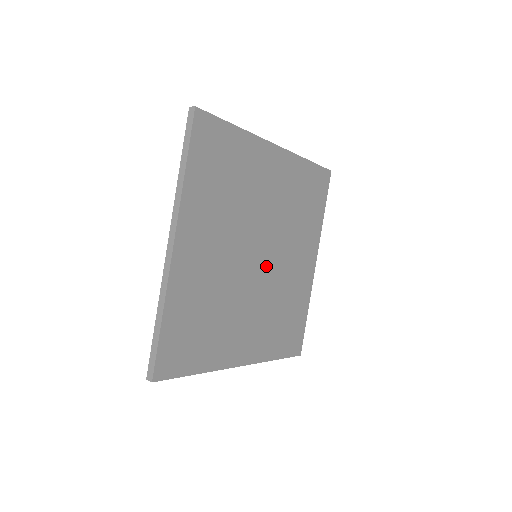
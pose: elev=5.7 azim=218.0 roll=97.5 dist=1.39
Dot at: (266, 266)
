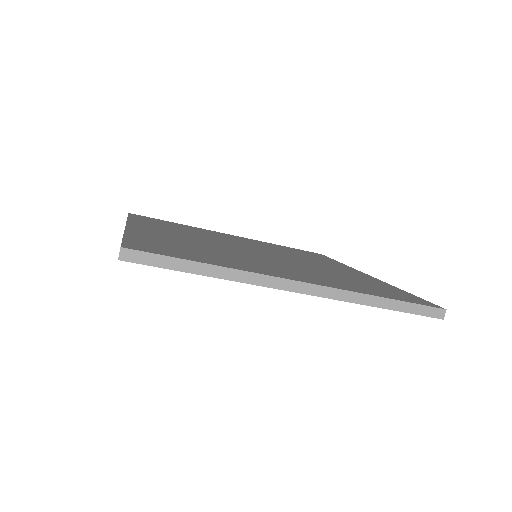
Dot at: (276, 257)
